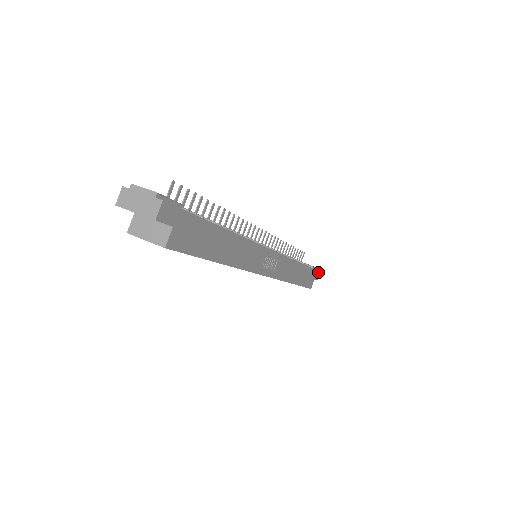
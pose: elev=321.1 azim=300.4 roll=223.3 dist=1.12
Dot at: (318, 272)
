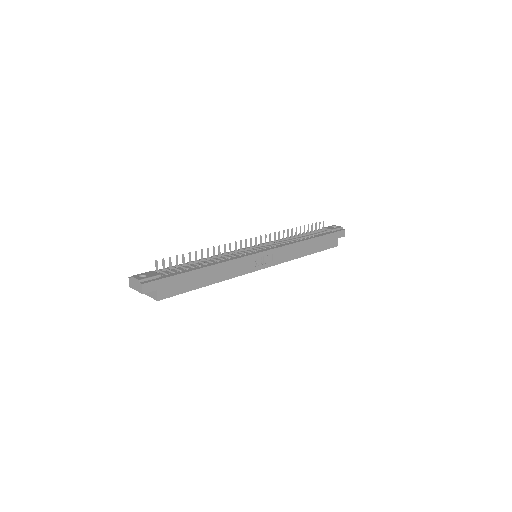
Dot at: (341, 231)
